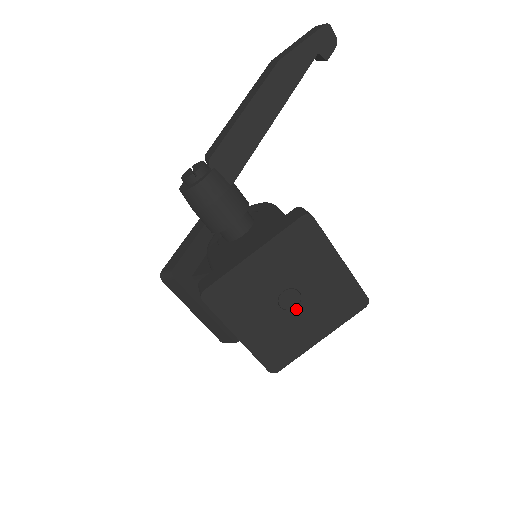
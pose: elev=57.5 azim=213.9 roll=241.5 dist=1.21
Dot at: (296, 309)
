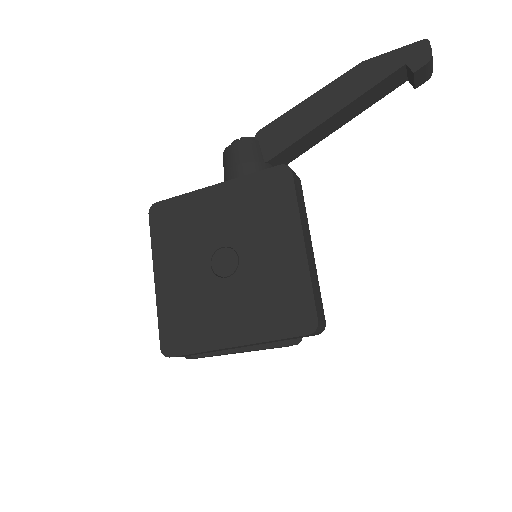
Dot at: (226, 280)
